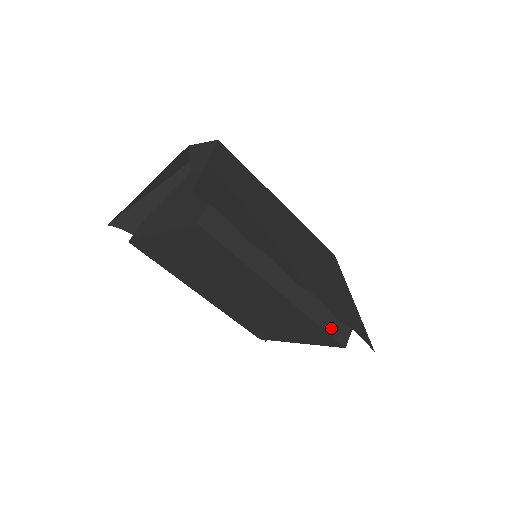
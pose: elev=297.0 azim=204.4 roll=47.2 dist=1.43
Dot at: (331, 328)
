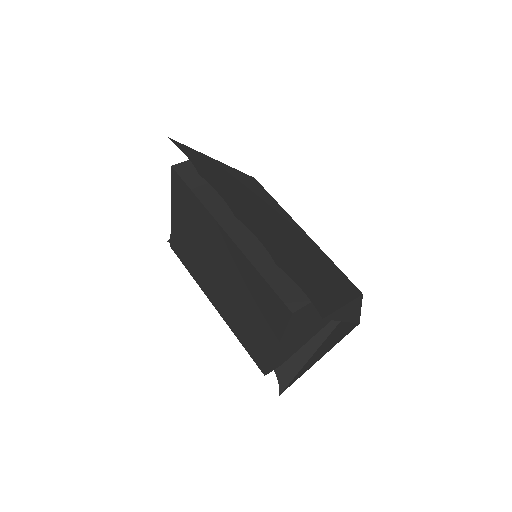
Dot at: (278, 286)
